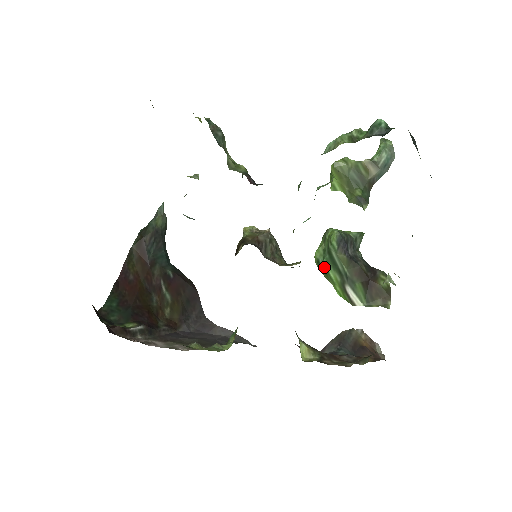
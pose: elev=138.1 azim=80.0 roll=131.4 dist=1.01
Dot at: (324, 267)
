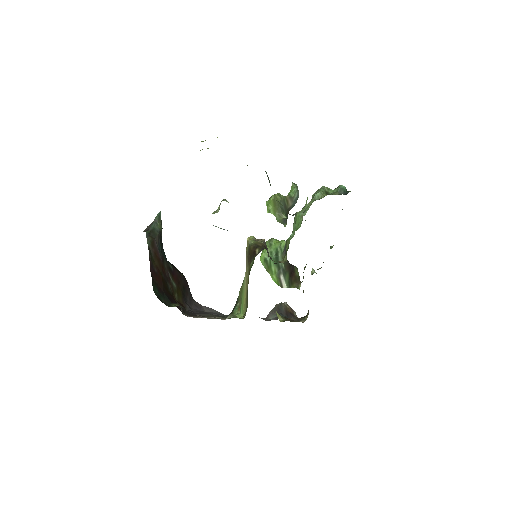
Dot at: (269, 263)
